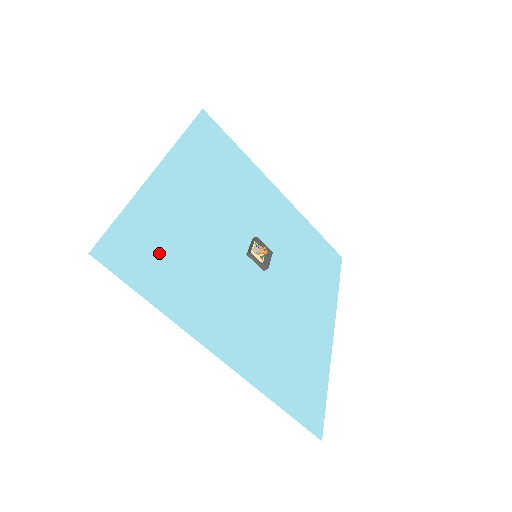
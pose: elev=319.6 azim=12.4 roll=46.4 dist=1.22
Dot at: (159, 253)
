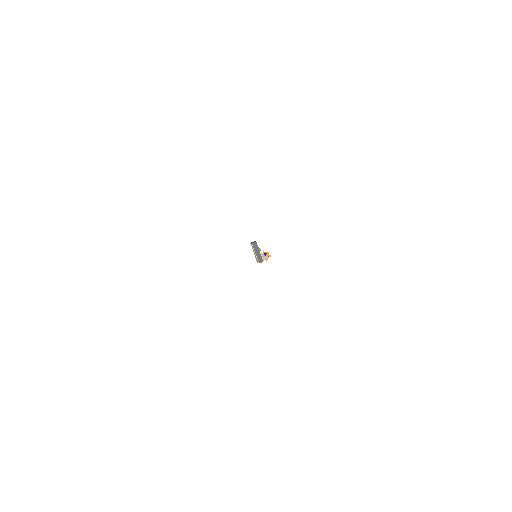
Dot at: occluded
